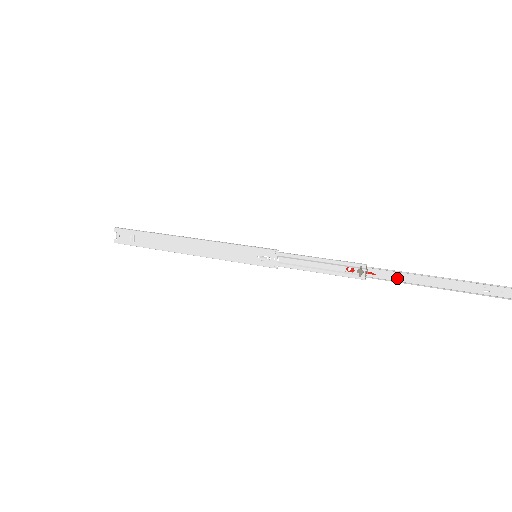
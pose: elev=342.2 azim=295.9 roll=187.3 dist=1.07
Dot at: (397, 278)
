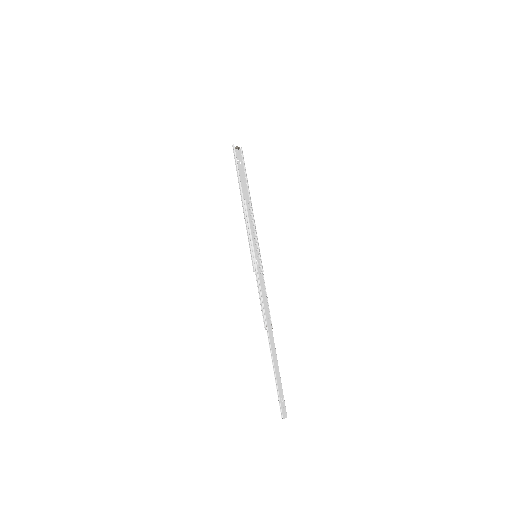
Dot at: (274, 348)
